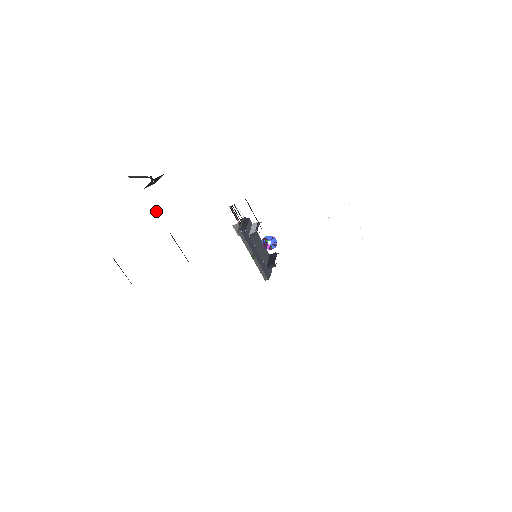
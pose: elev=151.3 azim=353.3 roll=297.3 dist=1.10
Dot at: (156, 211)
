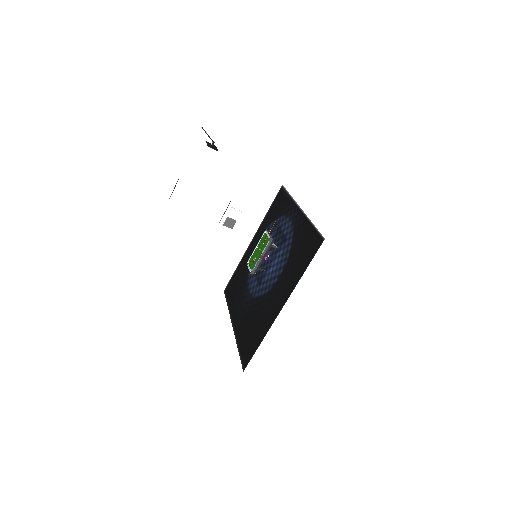
Dot at: occluded
